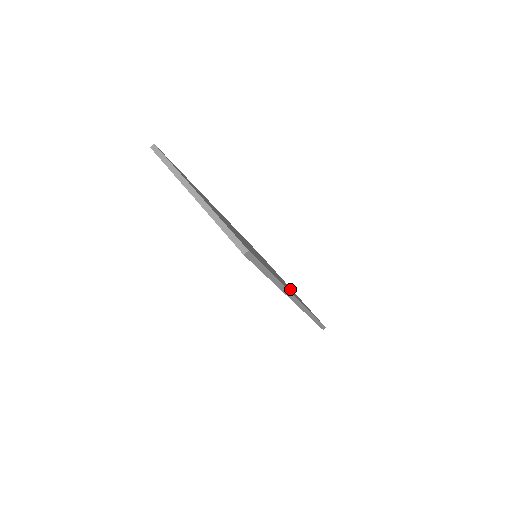
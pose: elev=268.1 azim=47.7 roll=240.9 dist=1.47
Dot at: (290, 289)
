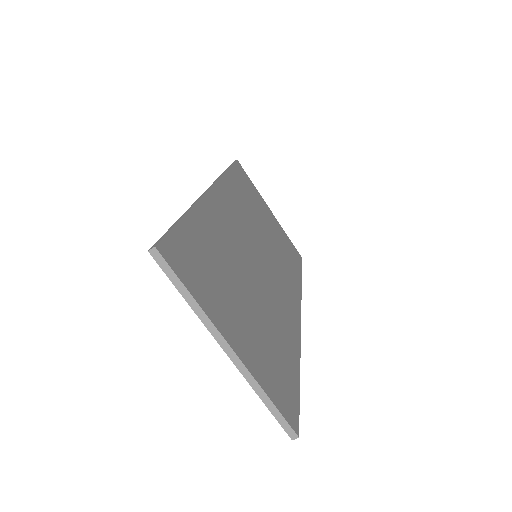
Dot at: (279, 249)
